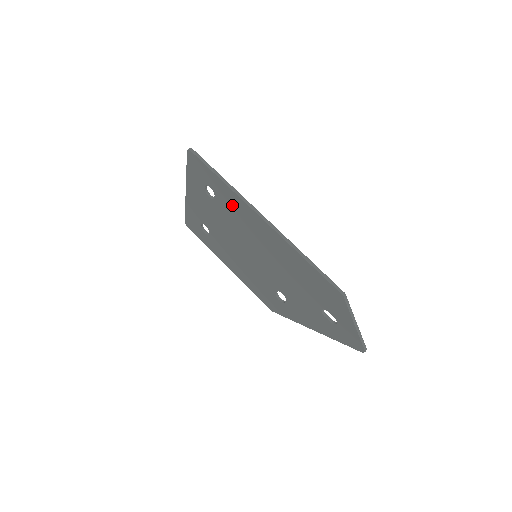
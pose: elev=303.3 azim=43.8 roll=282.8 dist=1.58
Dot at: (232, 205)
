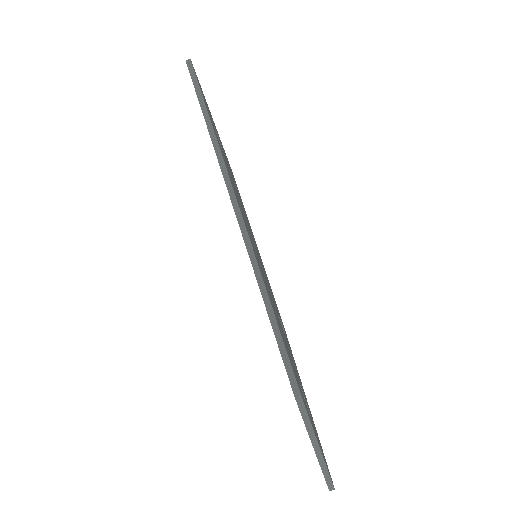
Dot at: occluded
